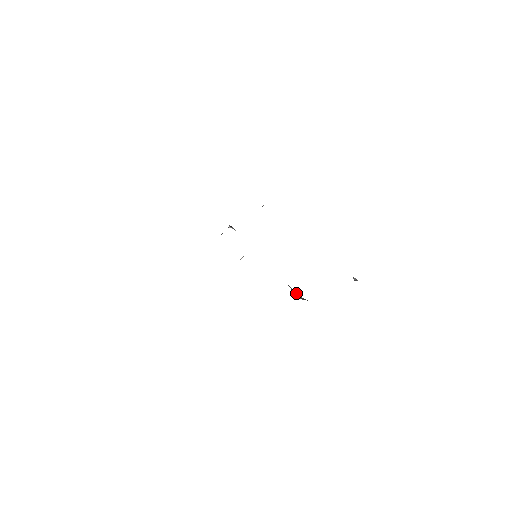
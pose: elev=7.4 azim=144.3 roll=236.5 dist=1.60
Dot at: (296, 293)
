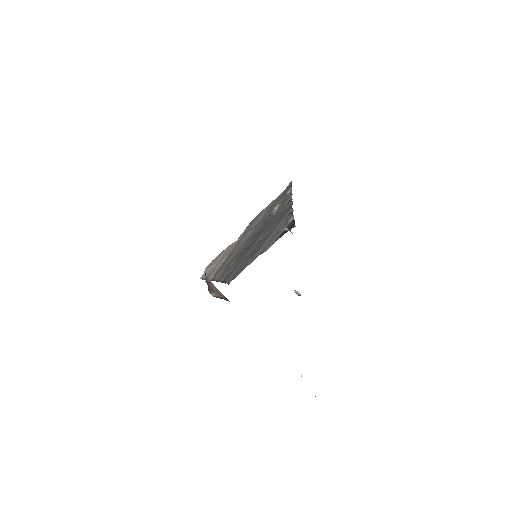
Dot at: (216, 290)
